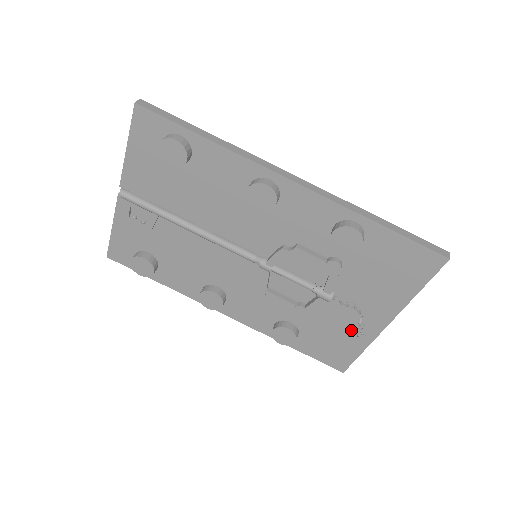
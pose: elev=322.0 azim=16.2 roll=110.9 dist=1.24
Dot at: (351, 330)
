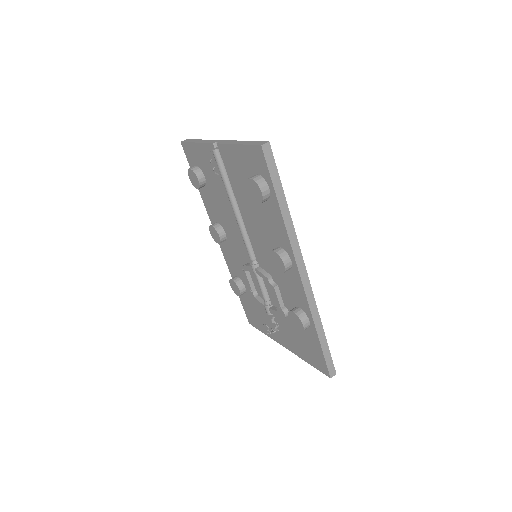
Dot at: (267, 326)
